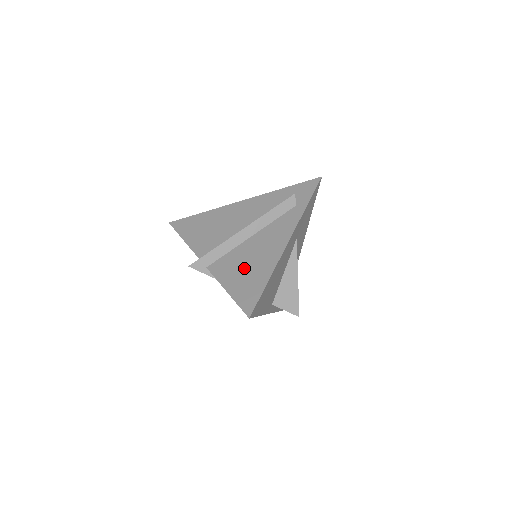
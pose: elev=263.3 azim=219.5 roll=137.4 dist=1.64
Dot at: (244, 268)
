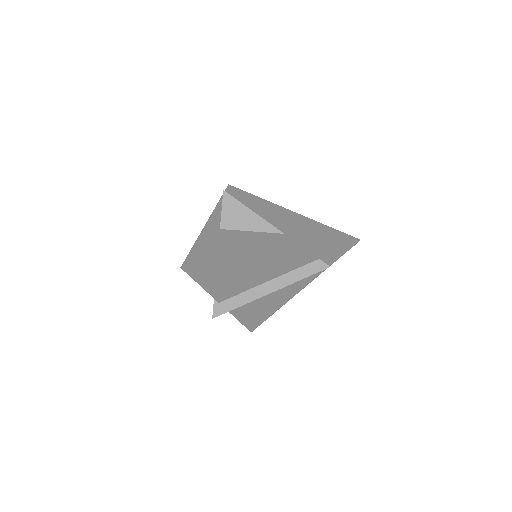
Dot at: (258, 308)
